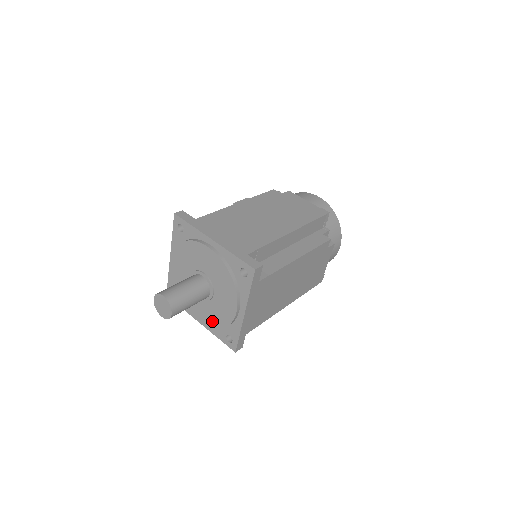
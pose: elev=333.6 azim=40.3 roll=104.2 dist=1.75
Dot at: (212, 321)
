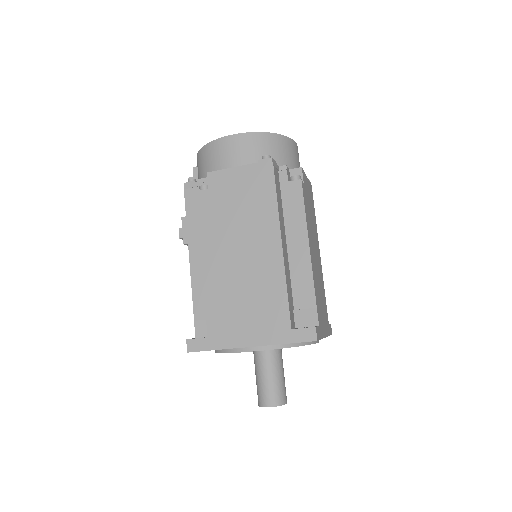
Dot at: occluded
